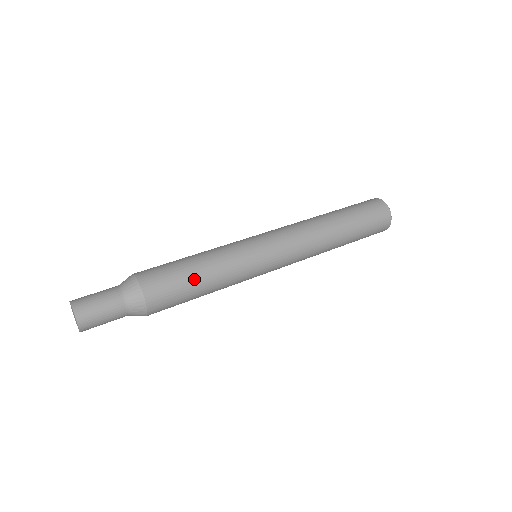
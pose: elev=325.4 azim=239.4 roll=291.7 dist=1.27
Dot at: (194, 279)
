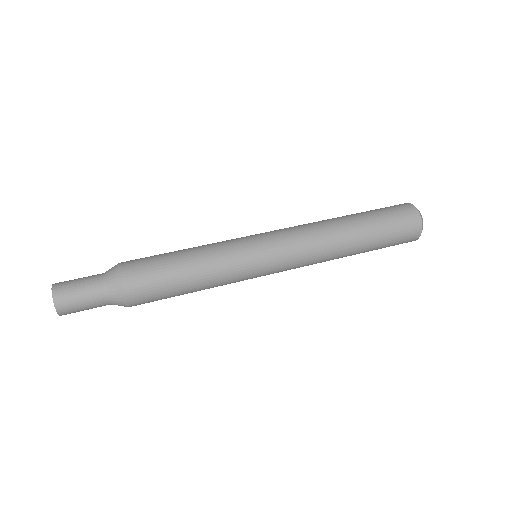
Dot at: (181, 285)
